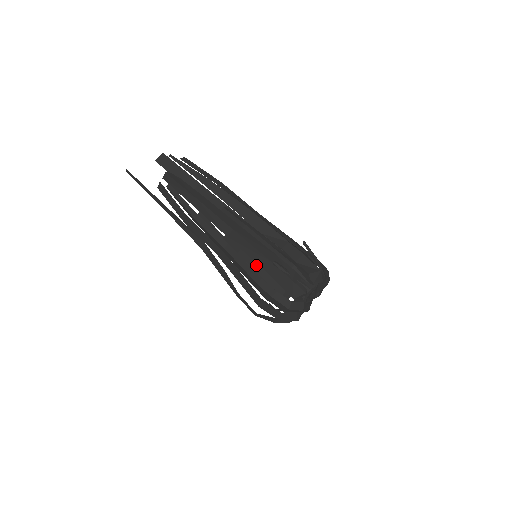
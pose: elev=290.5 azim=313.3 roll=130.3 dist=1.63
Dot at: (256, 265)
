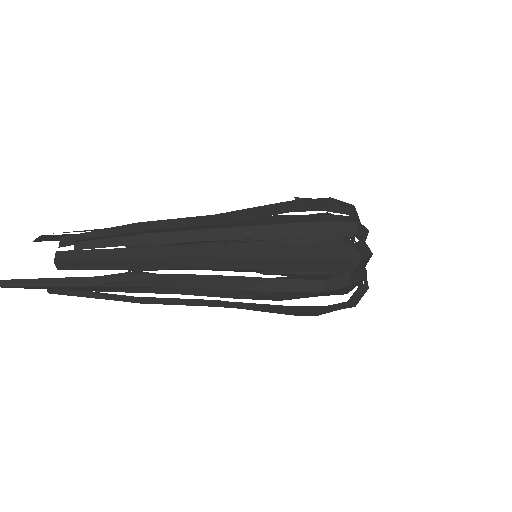
Dot at: occluded
